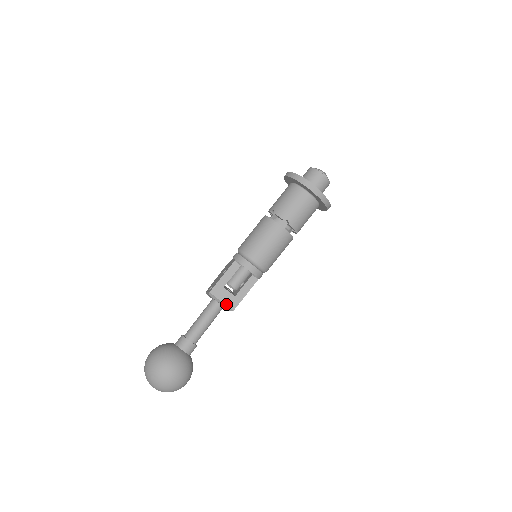
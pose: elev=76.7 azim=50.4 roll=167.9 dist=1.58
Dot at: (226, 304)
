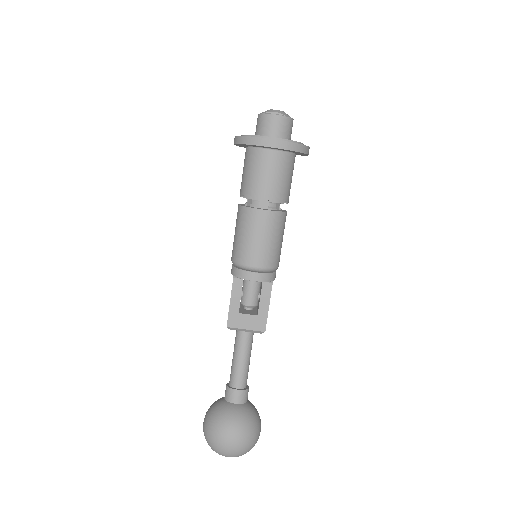
Dot at: (253, 329)
